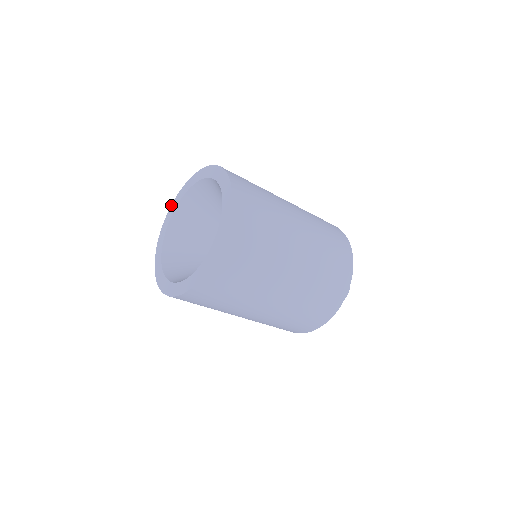
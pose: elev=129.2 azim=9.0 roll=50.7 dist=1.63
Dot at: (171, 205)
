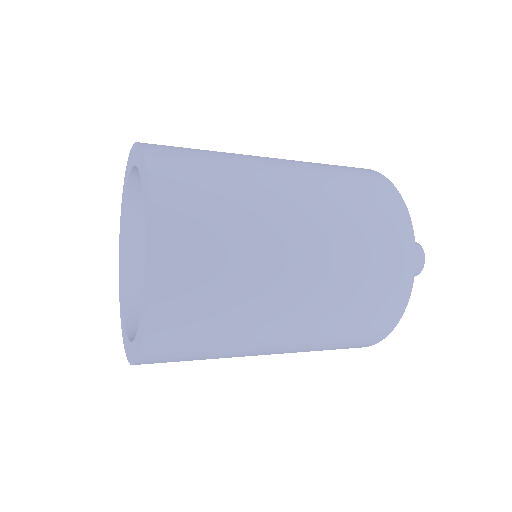
Dot at: occluded
